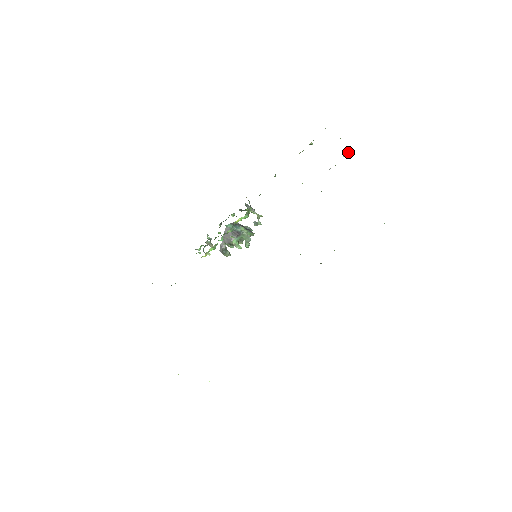
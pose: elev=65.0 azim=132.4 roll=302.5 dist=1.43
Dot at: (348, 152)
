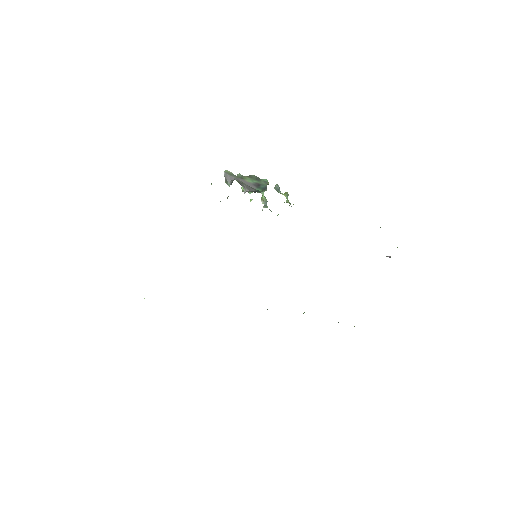
Dot at: occluded
